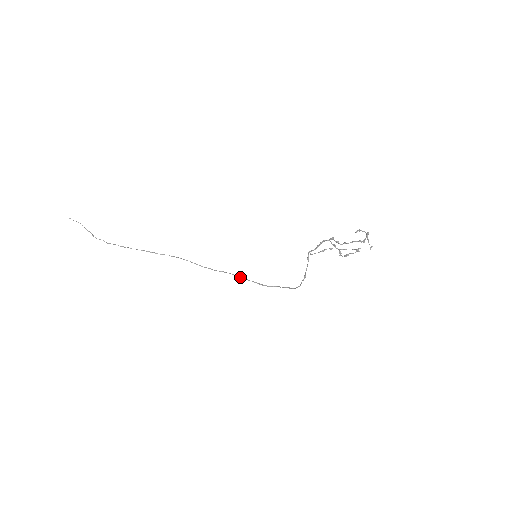
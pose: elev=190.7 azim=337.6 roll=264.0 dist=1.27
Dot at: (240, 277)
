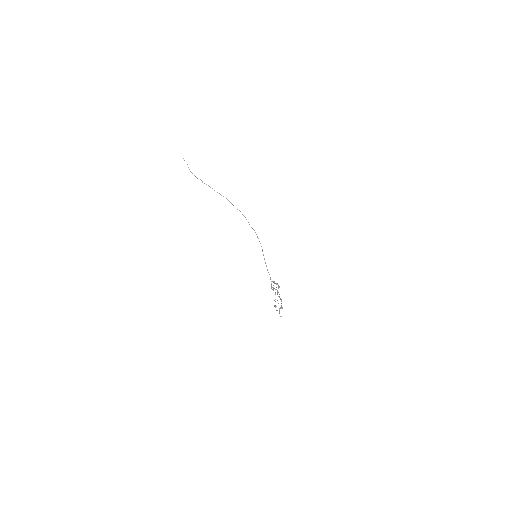
Dot at: (262, 251)
